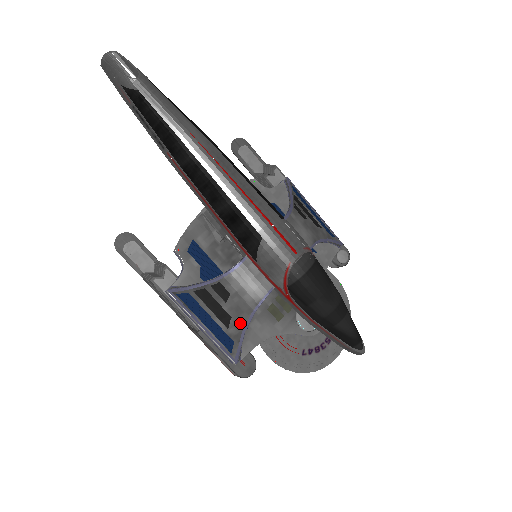
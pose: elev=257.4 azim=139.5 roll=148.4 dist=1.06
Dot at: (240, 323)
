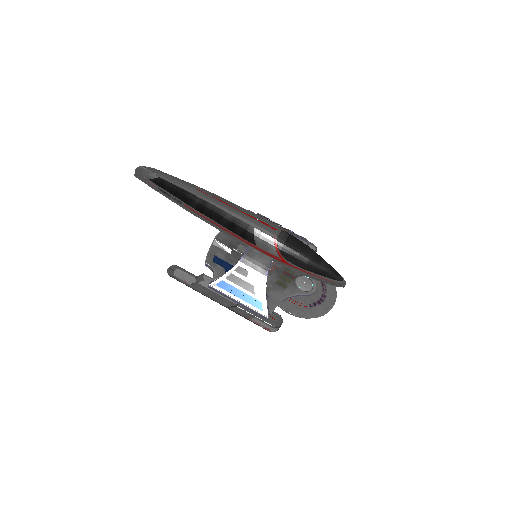
Dot at: (261, 288)
